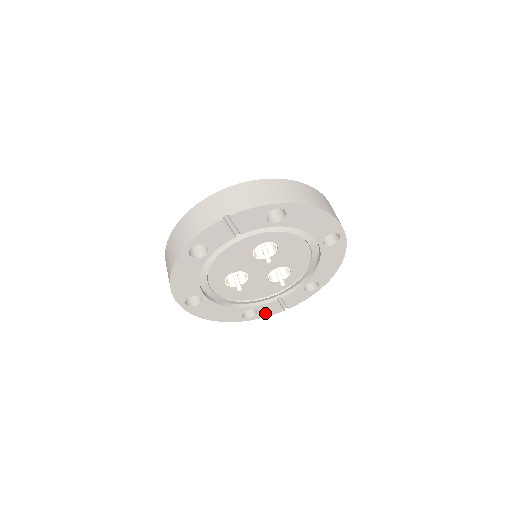
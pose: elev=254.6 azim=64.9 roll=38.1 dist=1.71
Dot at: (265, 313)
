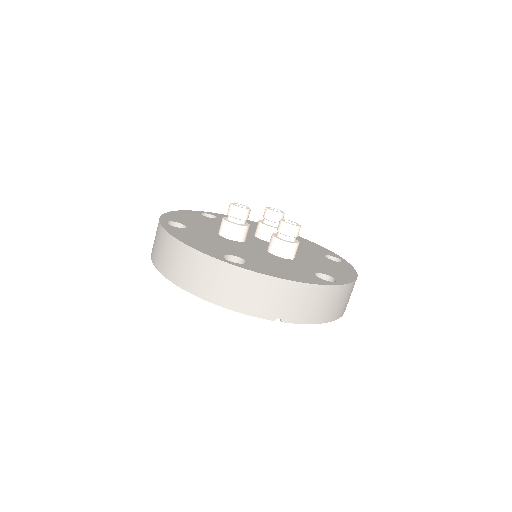
Dot at: occluded
